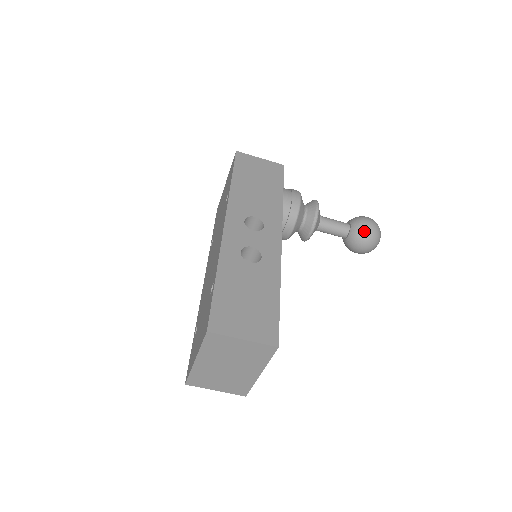
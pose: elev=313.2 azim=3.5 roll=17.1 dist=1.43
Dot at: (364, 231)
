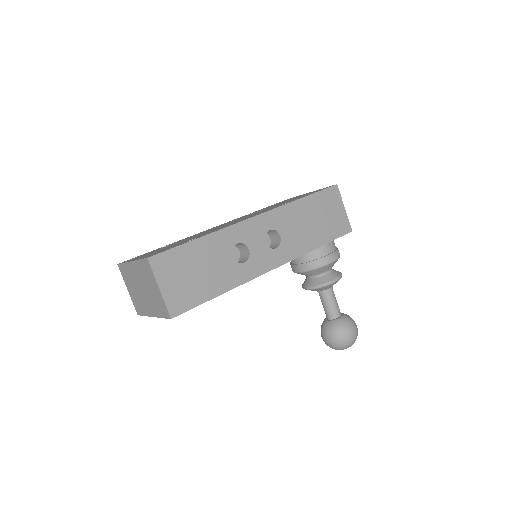
Dot at: (340, 332)
